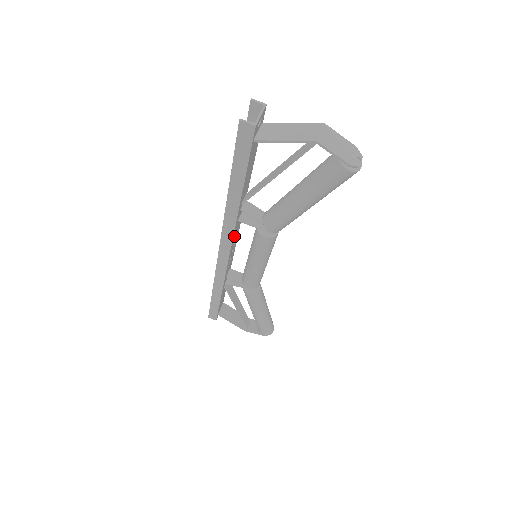
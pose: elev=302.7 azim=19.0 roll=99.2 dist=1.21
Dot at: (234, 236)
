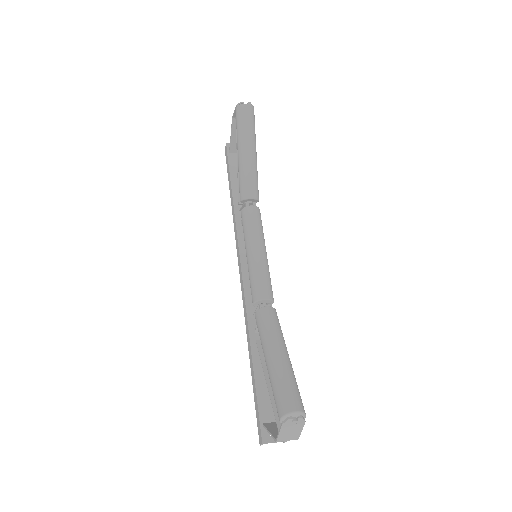
Dot at: (243, 244)
